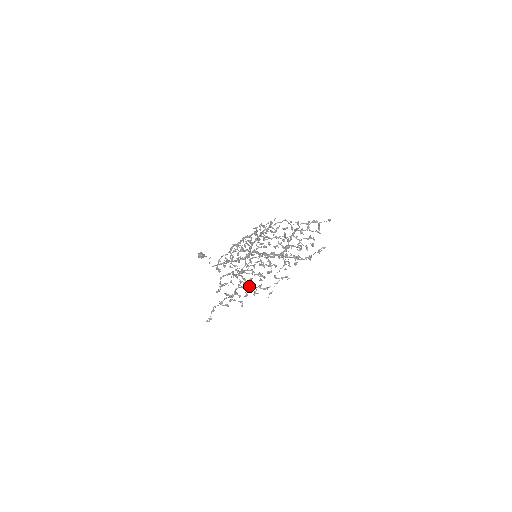
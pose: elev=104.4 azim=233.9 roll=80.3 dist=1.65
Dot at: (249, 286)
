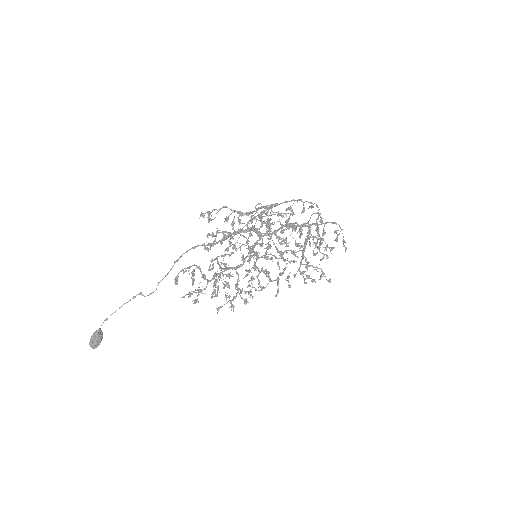
Dot at: (269, 225)
